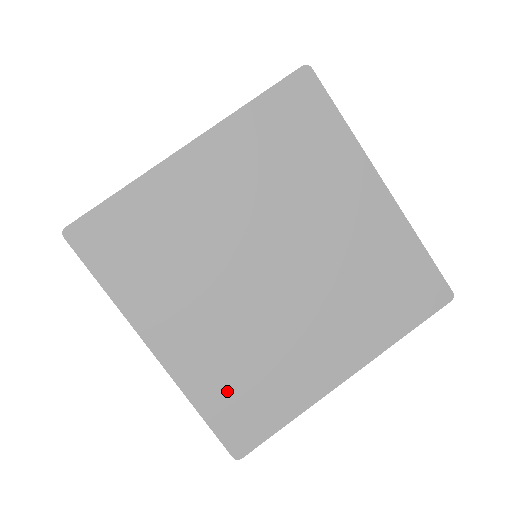
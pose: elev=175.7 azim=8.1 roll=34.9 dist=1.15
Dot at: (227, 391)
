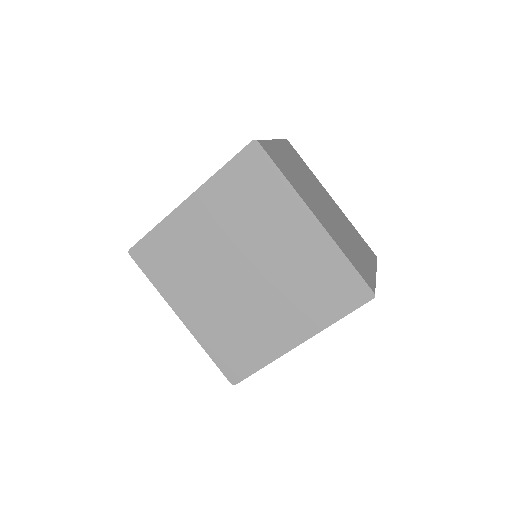
Dot at: (224, 345)
